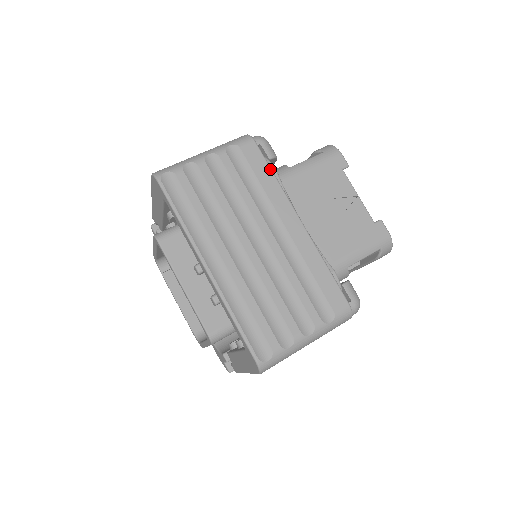
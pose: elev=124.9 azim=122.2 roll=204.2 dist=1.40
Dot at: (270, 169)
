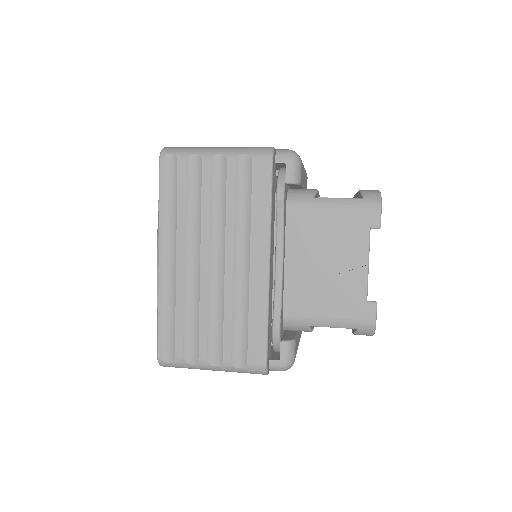
Dot at: (270, 198)
